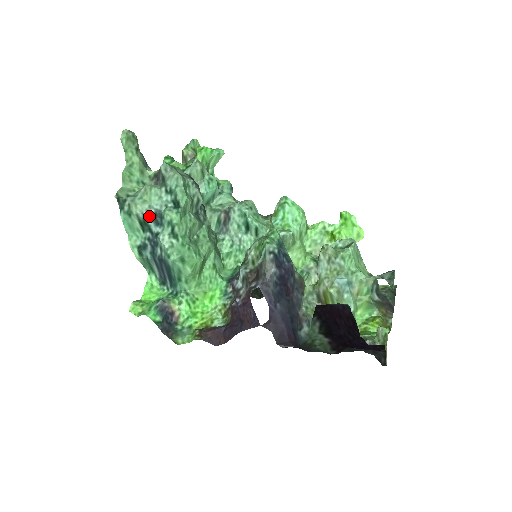
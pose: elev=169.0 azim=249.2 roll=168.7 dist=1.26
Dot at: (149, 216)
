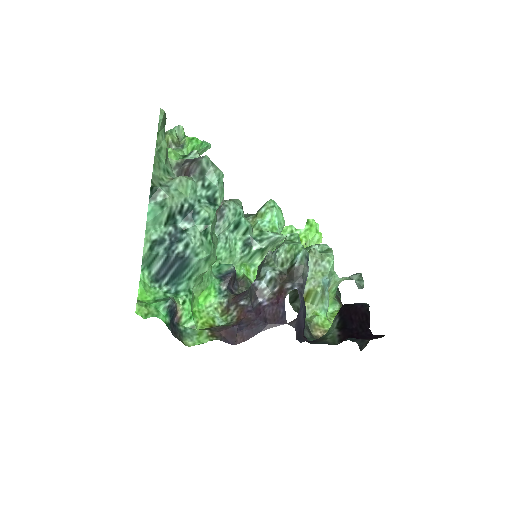
Dot at: (181, 210)
